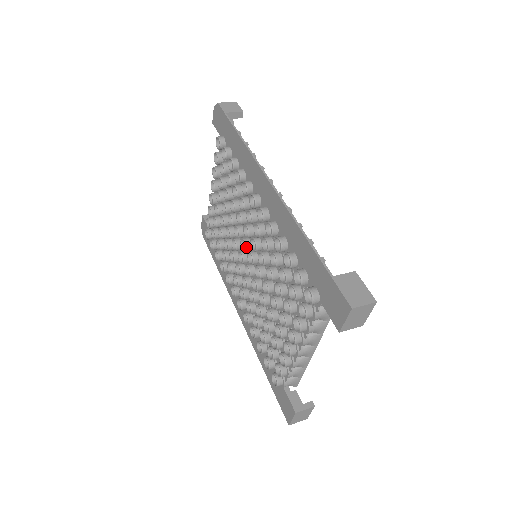
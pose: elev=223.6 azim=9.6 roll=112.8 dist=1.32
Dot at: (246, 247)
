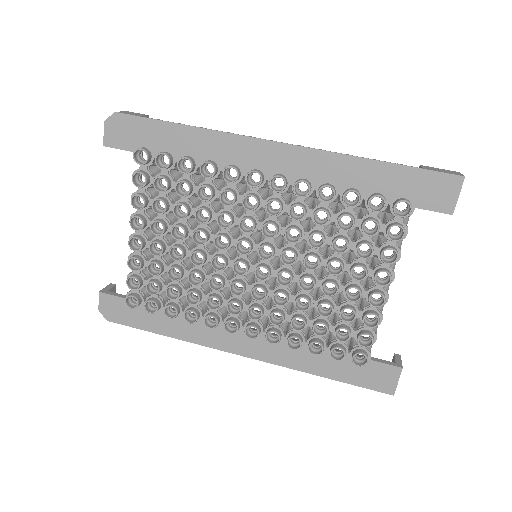
Dot at: (251, 246)
